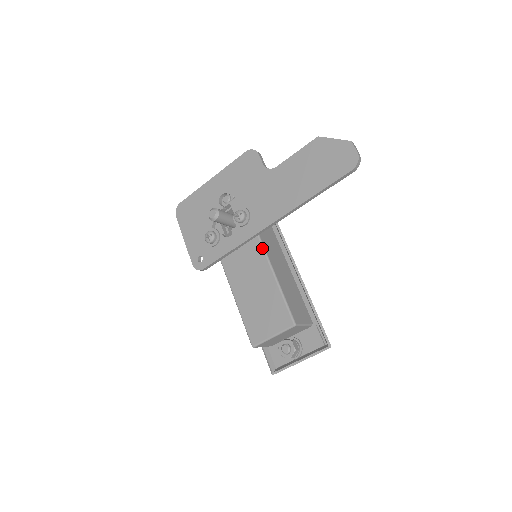
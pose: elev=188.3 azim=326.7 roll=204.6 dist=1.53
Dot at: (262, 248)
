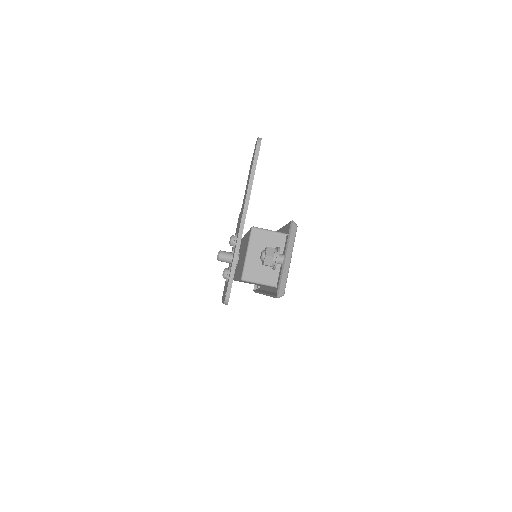
Dot at: occluded
